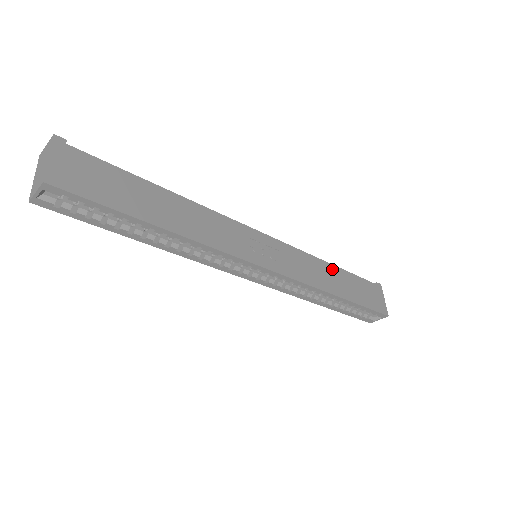
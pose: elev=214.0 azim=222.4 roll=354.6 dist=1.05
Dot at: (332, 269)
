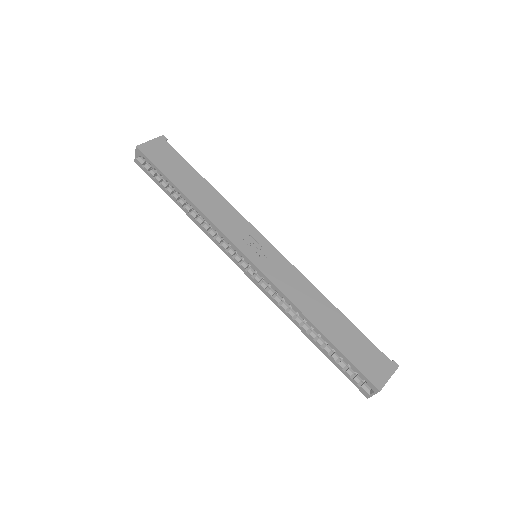
Dot at: (329, 306)
